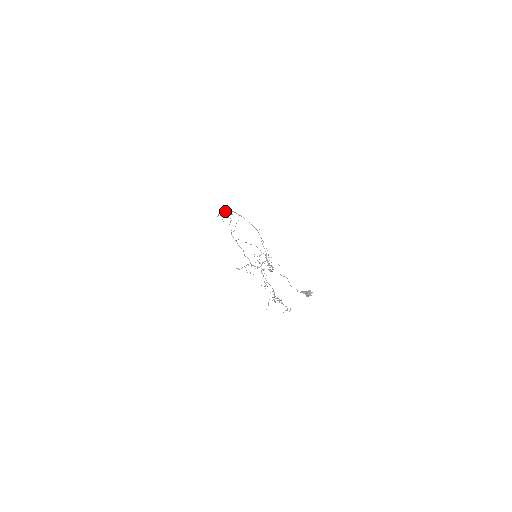
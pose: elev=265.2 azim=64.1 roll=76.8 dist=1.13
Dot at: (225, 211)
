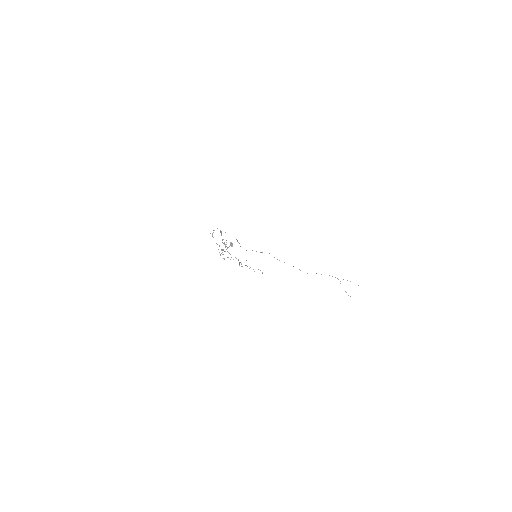
Dot at: (236, 239)
